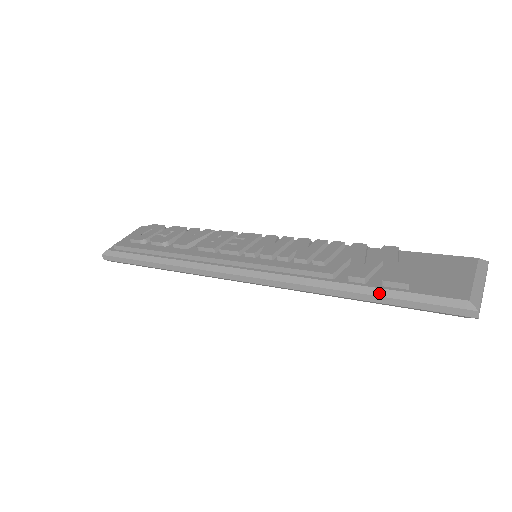
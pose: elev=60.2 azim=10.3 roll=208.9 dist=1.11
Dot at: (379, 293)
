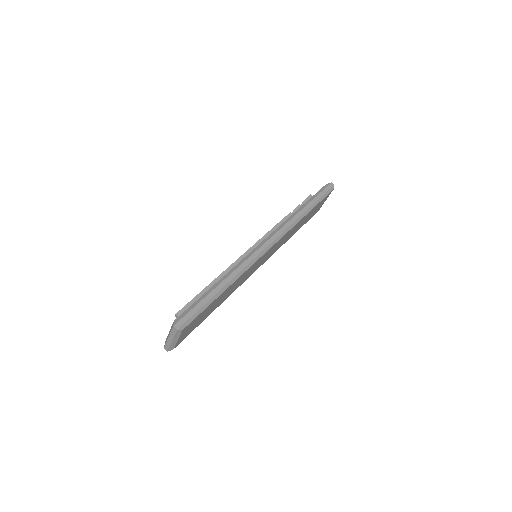
Dot at: (309, 201)
